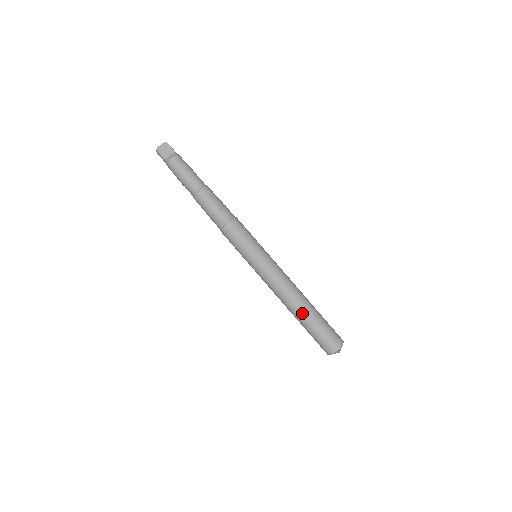
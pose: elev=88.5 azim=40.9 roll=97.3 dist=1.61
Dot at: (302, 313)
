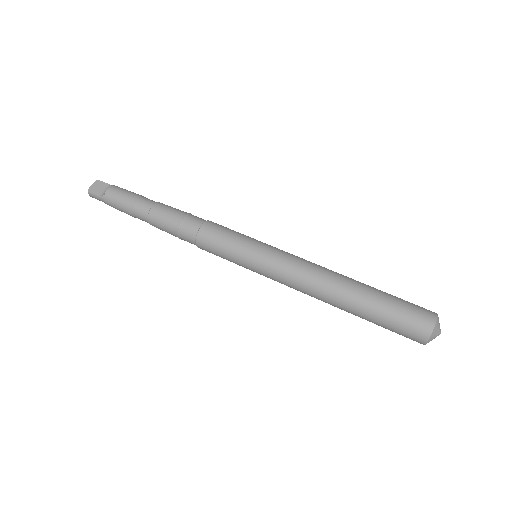
Dot at: (352, 297)
